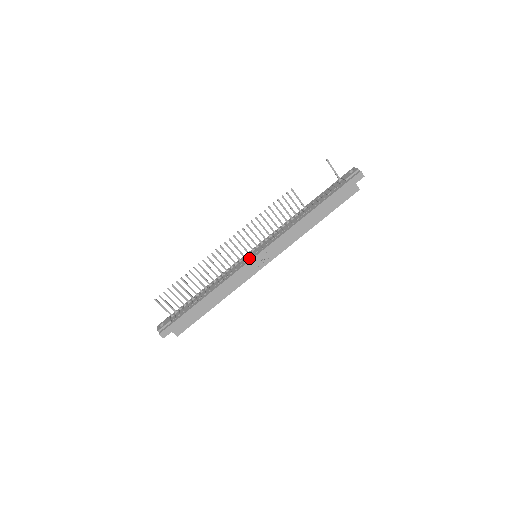
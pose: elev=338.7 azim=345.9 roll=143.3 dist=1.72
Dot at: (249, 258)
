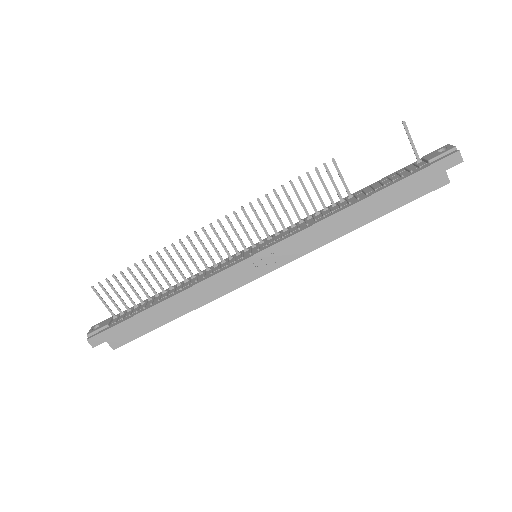
Dot at: (243, 256)
